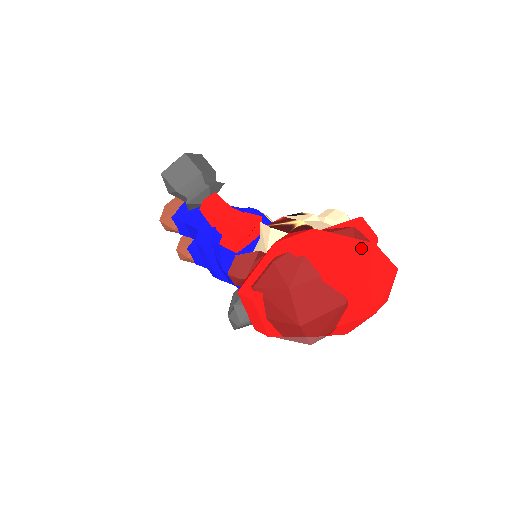
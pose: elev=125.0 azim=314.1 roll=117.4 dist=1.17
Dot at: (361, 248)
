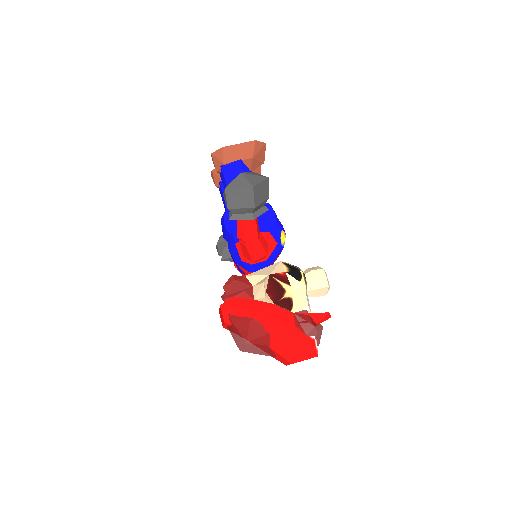
Dot at: (304, 348)
